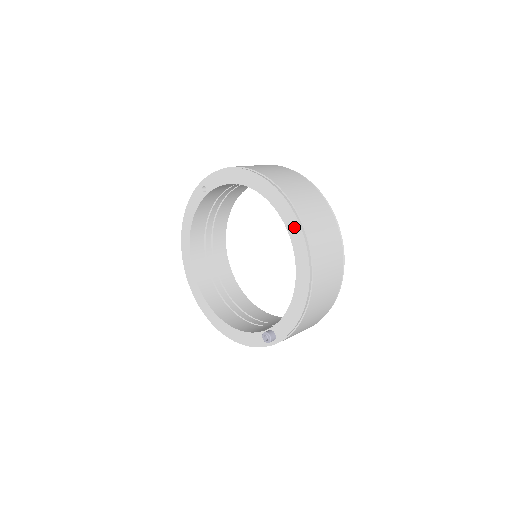
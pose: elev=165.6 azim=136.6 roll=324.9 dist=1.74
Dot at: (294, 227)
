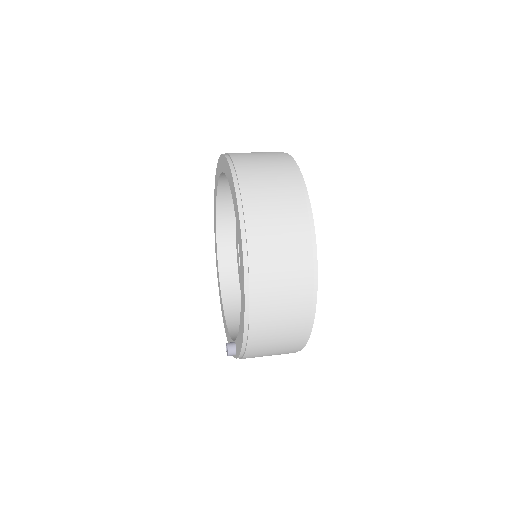
Dot at: (240, 240)
